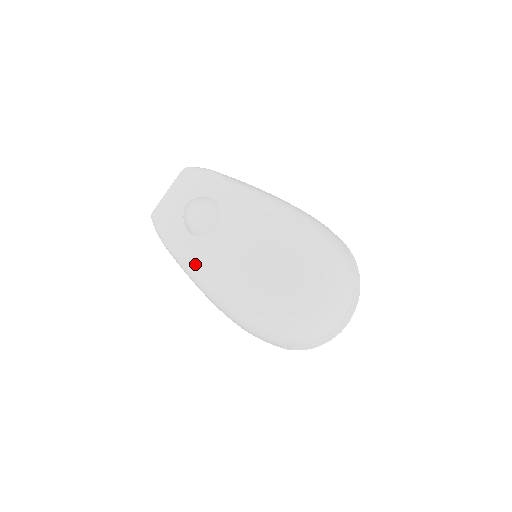
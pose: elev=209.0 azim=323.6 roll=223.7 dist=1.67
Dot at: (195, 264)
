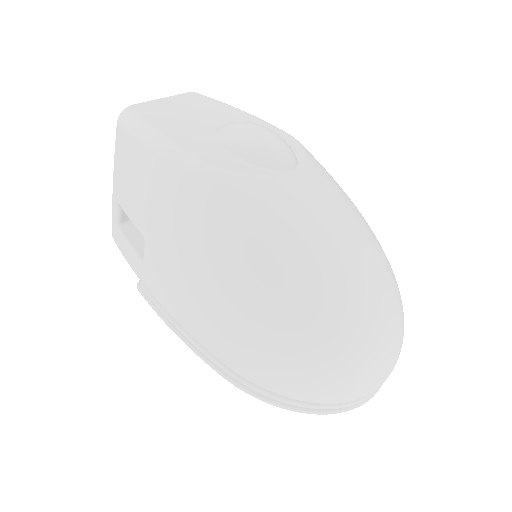
Dot at: (248, 198)
